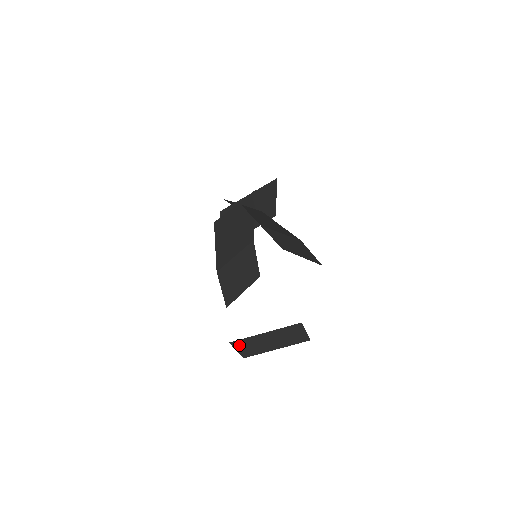
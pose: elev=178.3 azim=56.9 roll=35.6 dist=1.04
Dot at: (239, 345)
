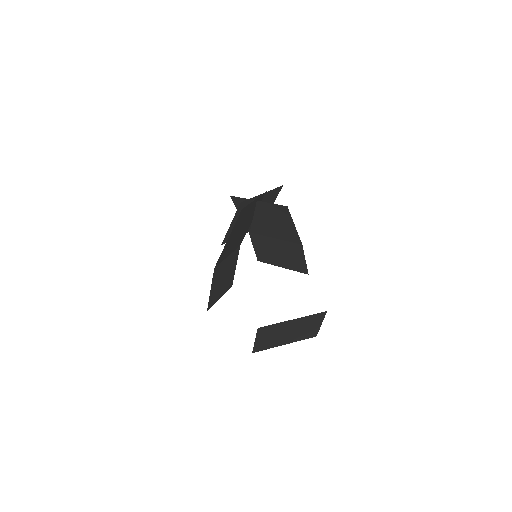
Dot at: (262, 333)
